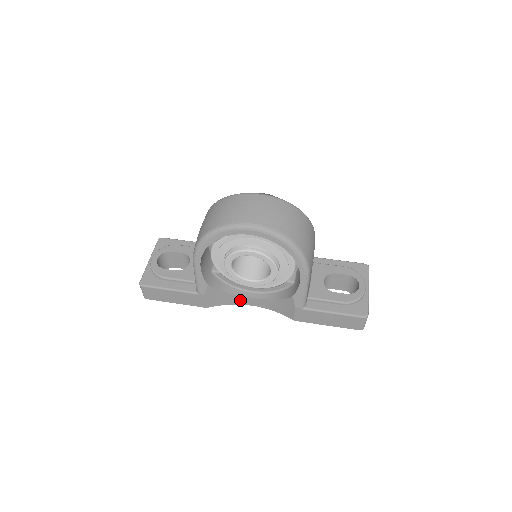
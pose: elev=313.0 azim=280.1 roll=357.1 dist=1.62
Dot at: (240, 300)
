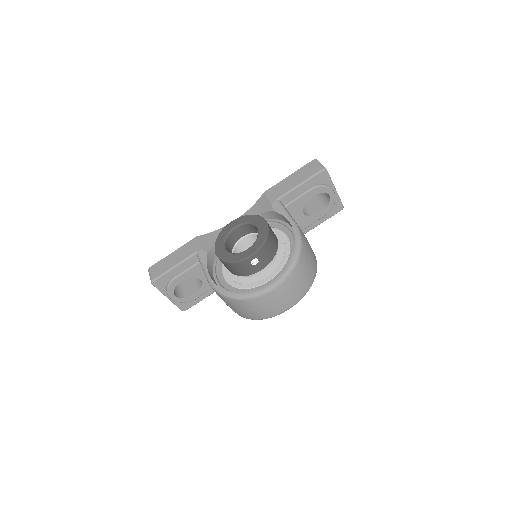
Dot at: occluded
